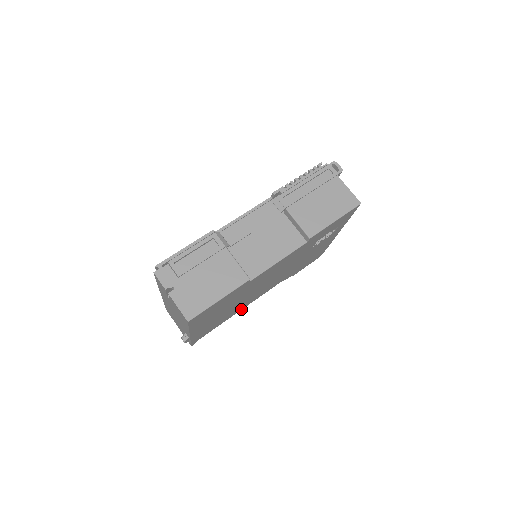
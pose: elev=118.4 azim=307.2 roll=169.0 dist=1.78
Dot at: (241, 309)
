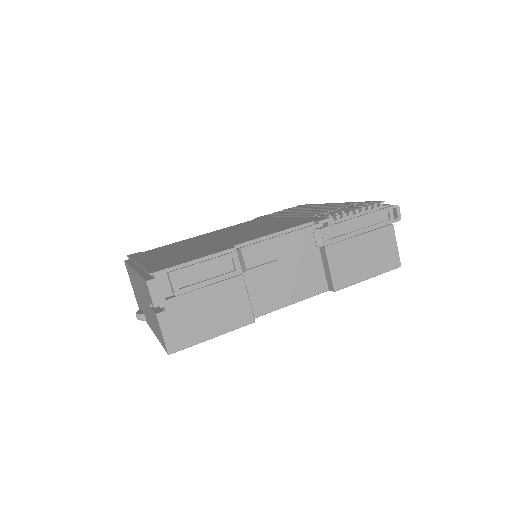
Dot at: occluded
